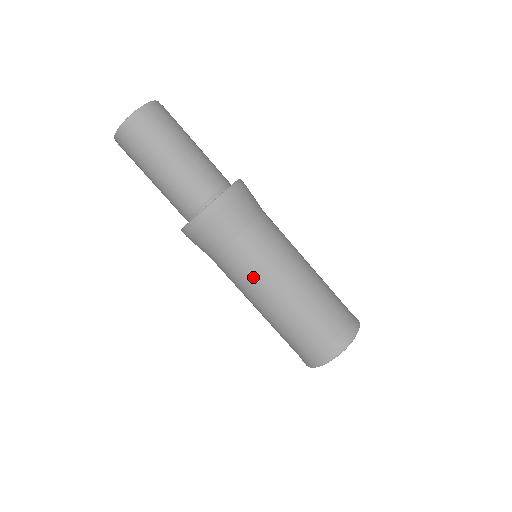
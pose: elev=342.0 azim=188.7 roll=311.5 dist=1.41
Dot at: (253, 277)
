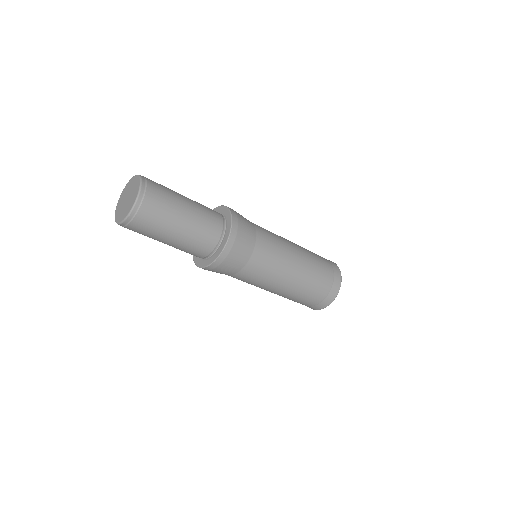
Dot at: (259, 284)
